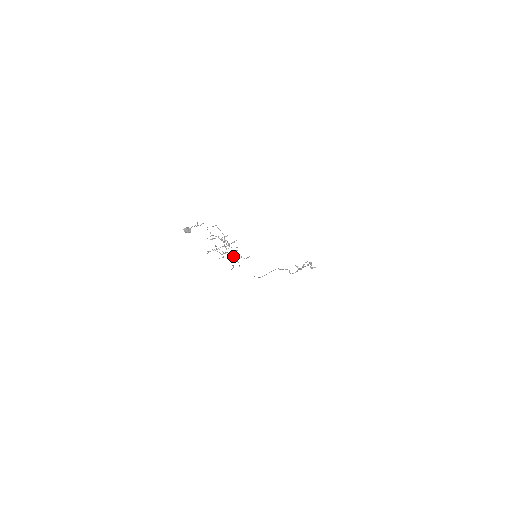
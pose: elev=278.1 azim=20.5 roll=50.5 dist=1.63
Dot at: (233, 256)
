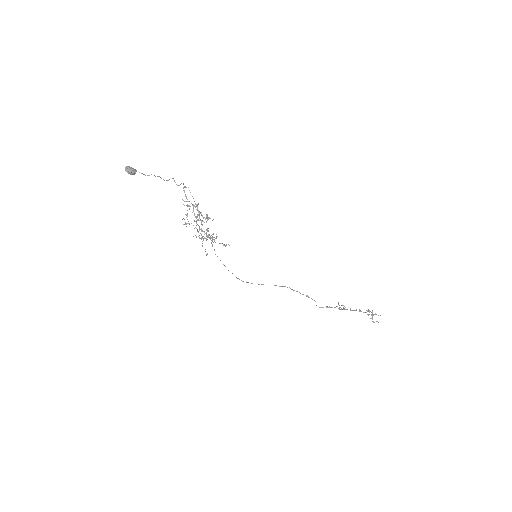
Dot at: occluded
